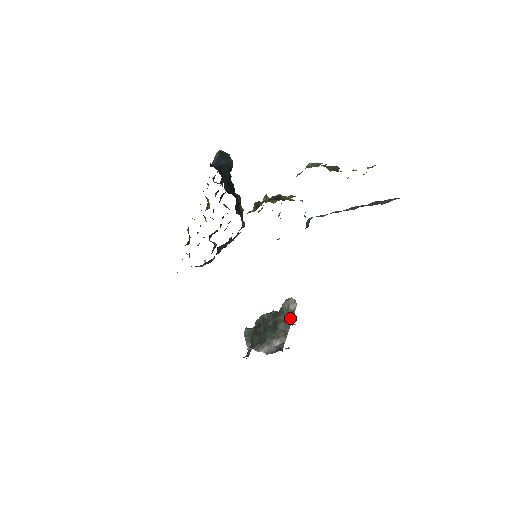
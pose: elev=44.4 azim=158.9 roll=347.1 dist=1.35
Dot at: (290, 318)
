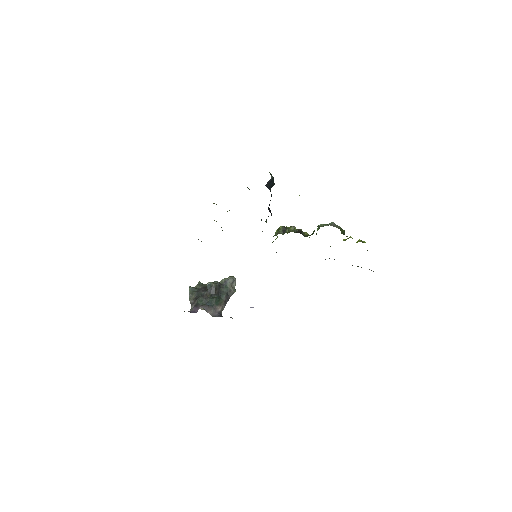
Dot at: (231, 293)
